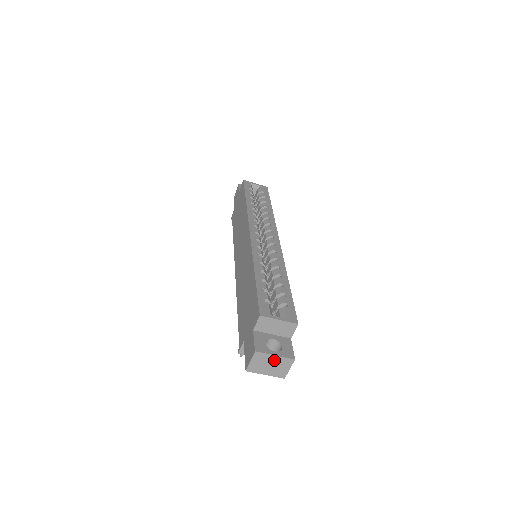
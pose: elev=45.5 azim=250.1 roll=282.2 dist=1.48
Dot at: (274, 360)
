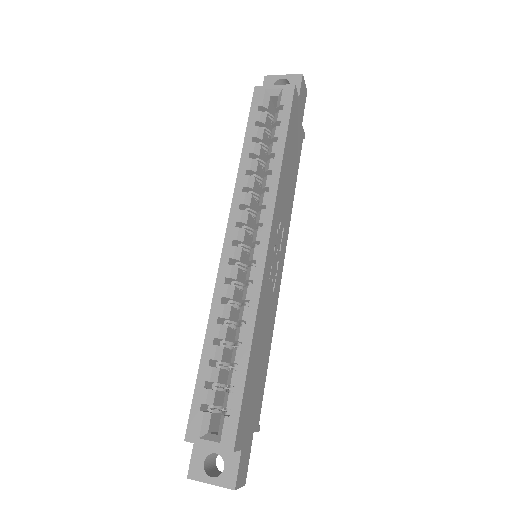
Dot at: (215, 483)
